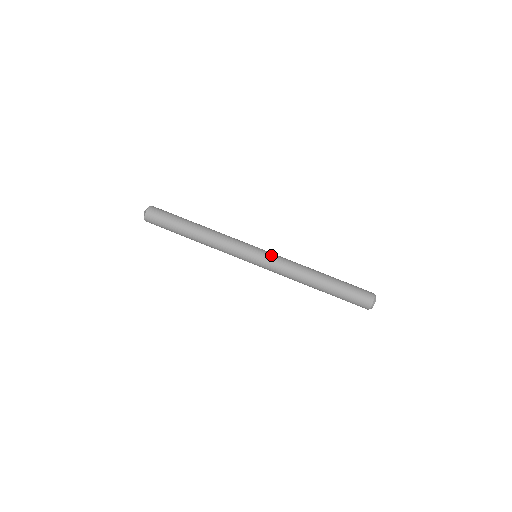
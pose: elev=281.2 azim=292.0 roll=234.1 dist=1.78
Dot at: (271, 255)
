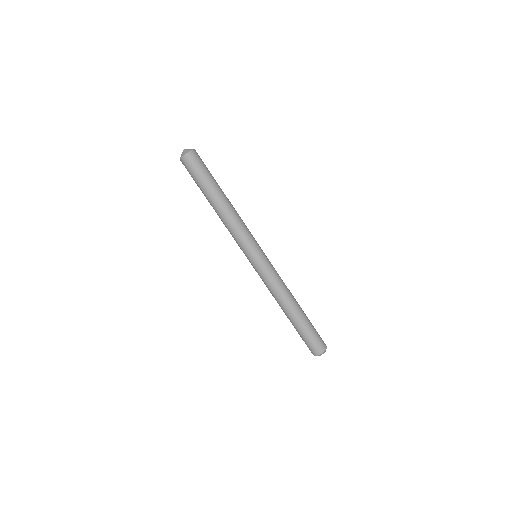
Dot at: (268, 266)
